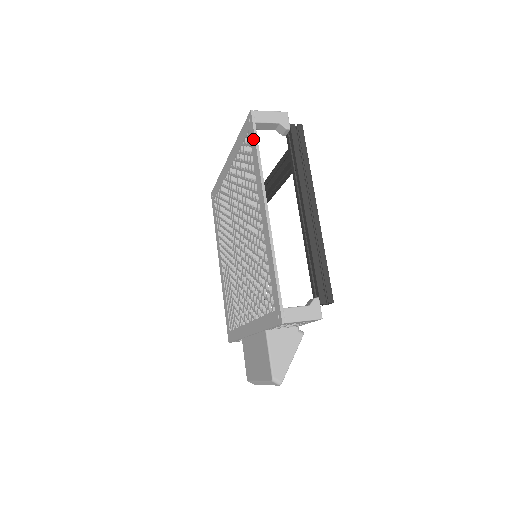
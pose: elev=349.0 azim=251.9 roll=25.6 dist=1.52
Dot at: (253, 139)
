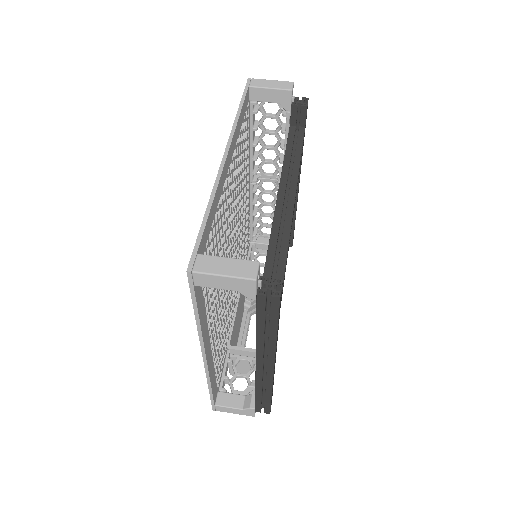
Dot at: occluded
